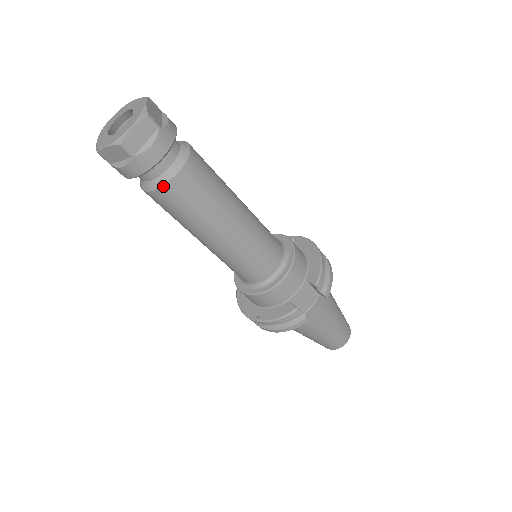
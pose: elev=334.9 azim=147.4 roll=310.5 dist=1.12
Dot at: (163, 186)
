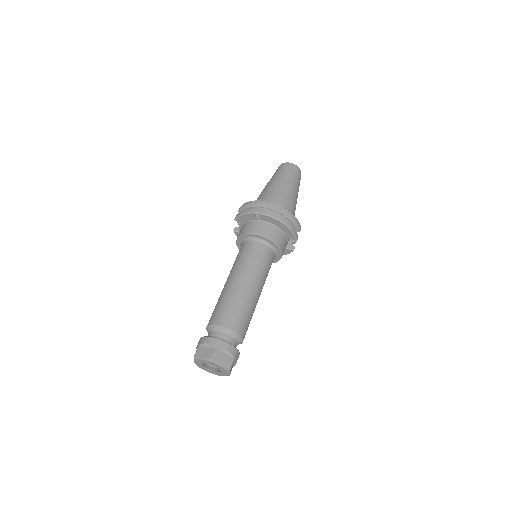
Dot at: occluded
